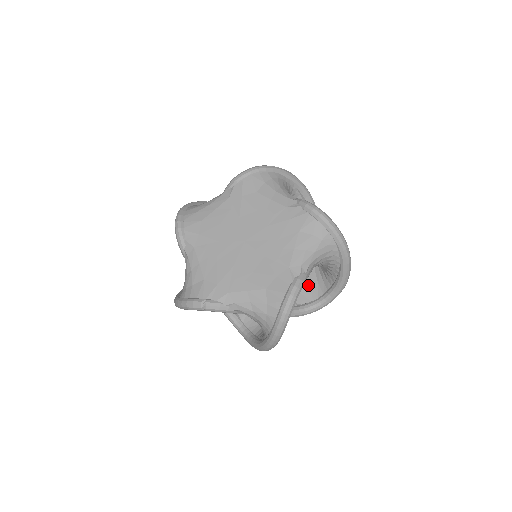
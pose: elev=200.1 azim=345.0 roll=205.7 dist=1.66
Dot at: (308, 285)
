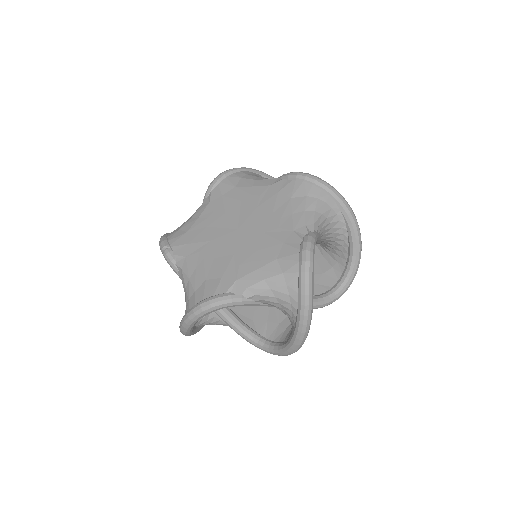
Dot at: (279, 323)
